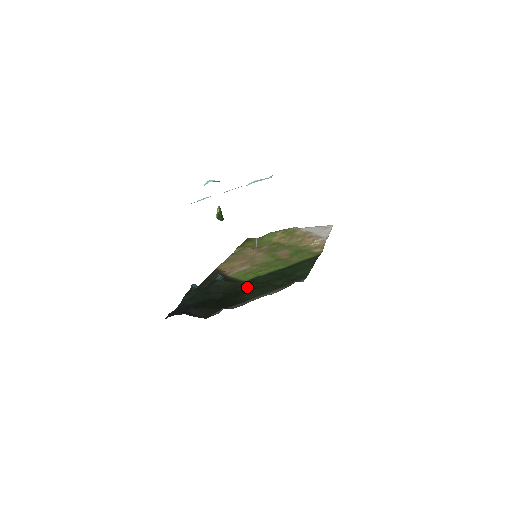
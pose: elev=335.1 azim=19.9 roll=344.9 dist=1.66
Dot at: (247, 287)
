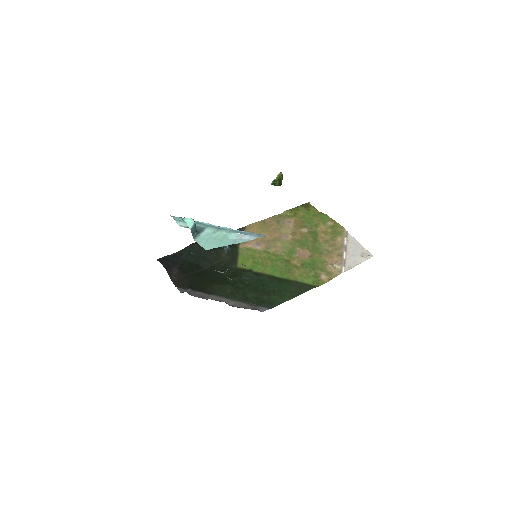
Dot at: (230, 277)
